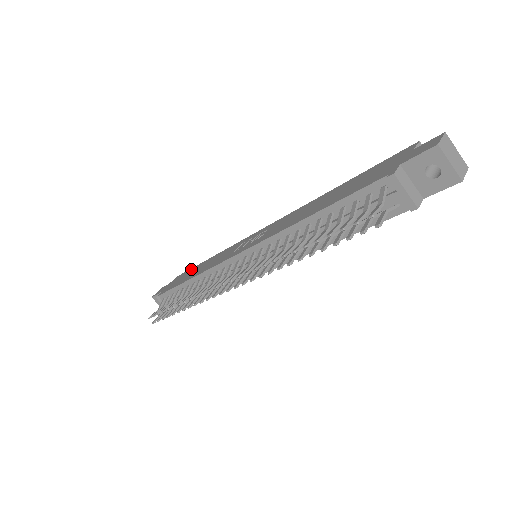
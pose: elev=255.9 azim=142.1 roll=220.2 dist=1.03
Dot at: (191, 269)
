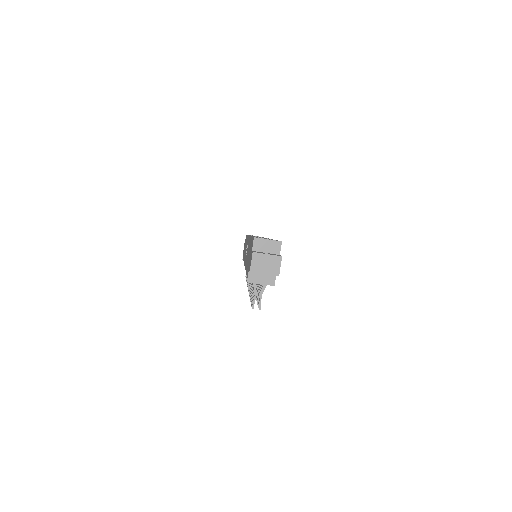
Dot at: occluded
